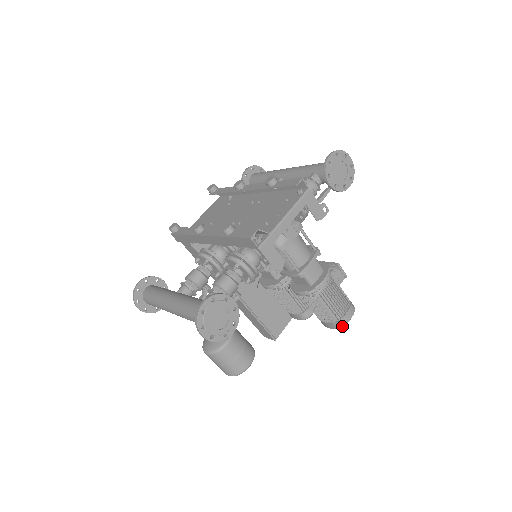
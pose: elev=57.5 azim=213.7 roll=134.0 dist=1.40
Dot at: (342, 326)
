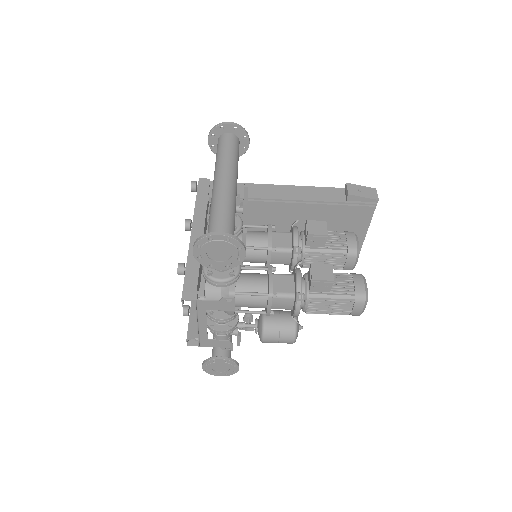
Dot at: (357, 315)
